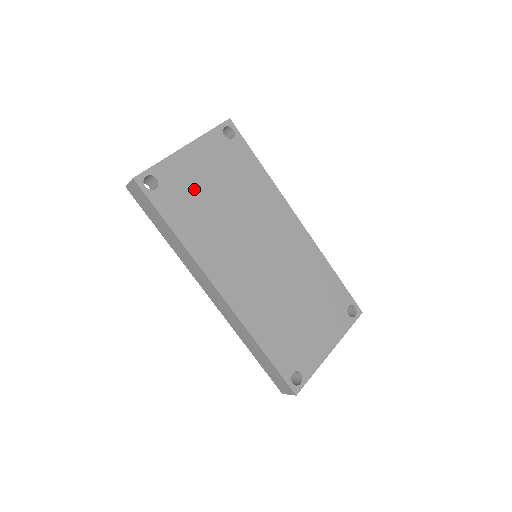
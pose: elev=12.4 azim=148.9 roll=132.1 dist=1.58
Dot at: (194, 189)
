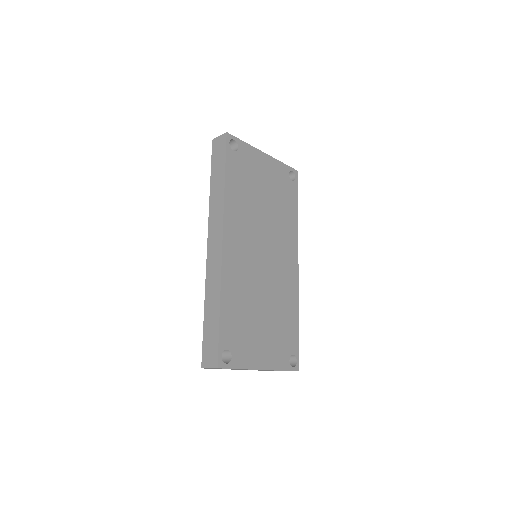
Dot at: (253, 176)
